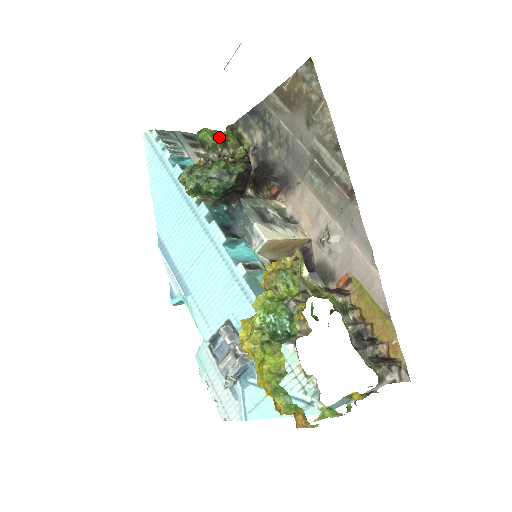
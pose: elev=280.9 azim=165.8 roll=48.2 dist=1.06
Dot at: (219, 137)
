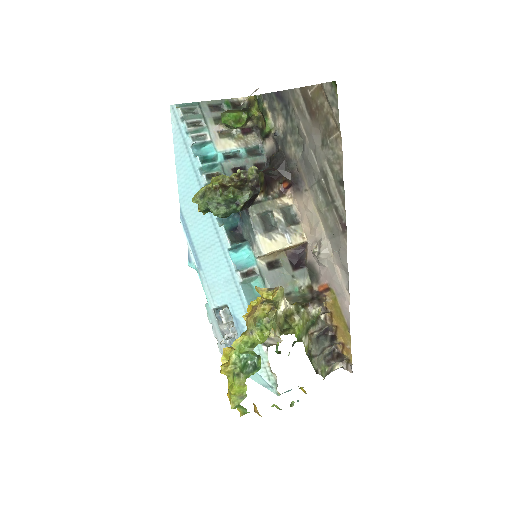
Dot at: (242, 119)
